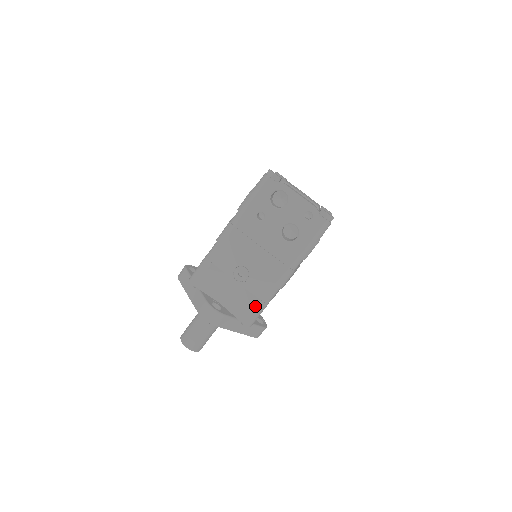
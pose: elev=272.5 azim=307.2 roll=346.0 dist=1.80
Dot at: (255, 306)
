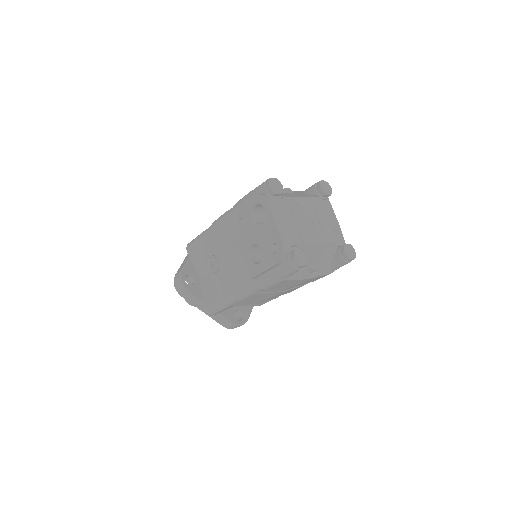
Dot at: (215, 301)
